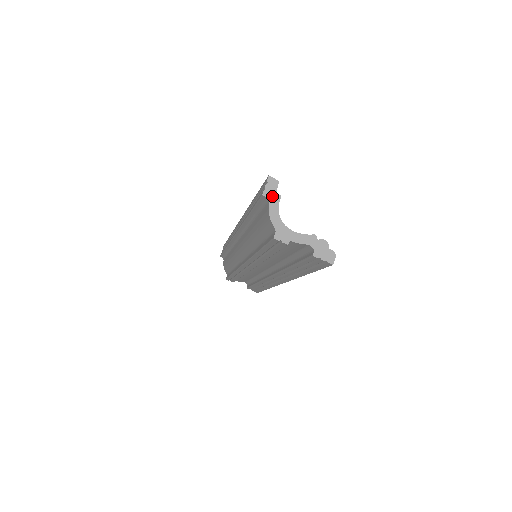
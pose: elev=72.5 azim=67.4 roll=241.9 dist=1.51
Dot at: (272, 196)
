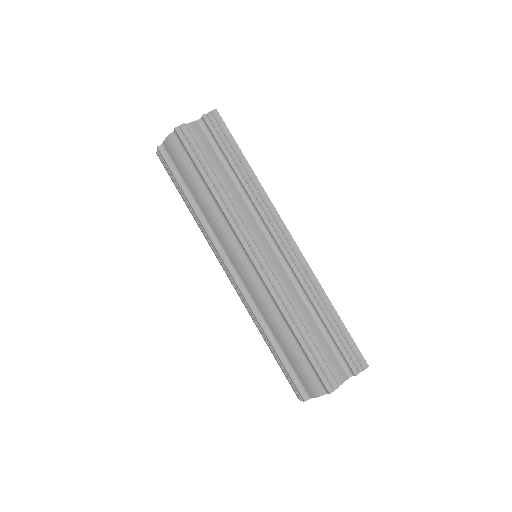
Dot at: (163, 145)
